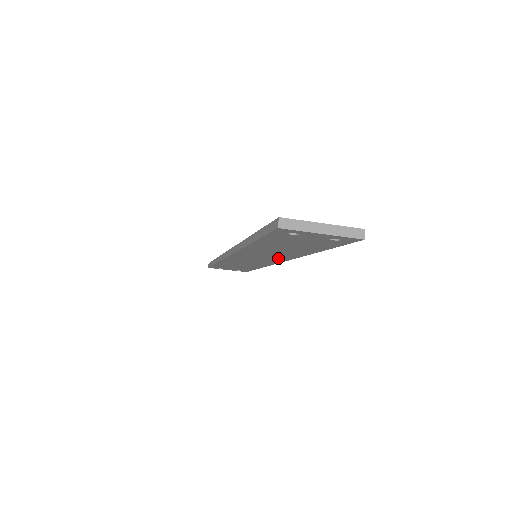
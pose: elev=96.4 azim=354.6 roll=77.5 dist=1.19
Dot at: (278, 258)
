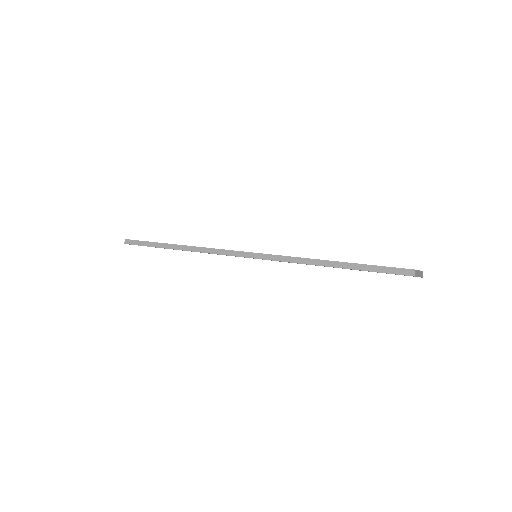
Dot at: occluded
